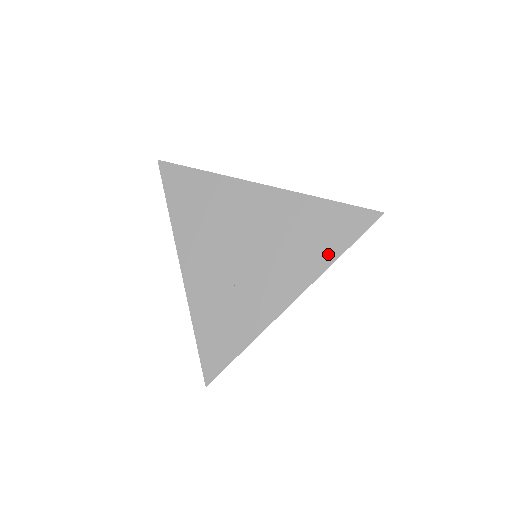
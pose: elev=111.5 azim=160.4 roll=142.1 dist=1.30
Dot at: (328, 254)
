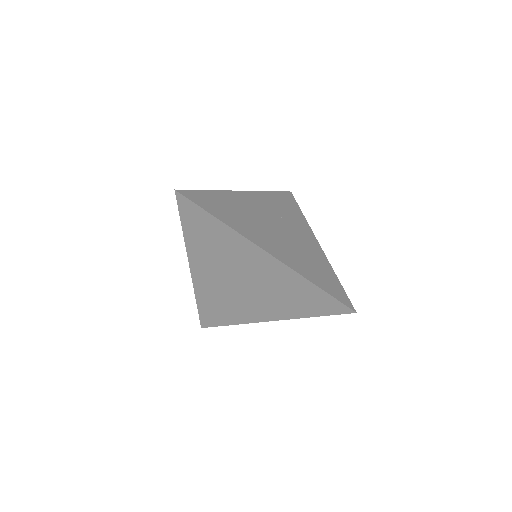
Dot at: (304, 312)
